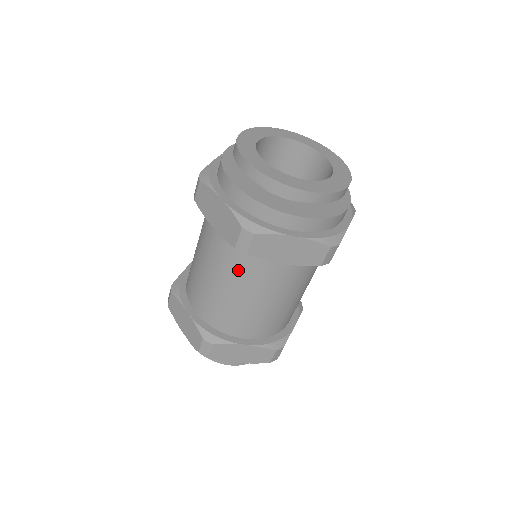
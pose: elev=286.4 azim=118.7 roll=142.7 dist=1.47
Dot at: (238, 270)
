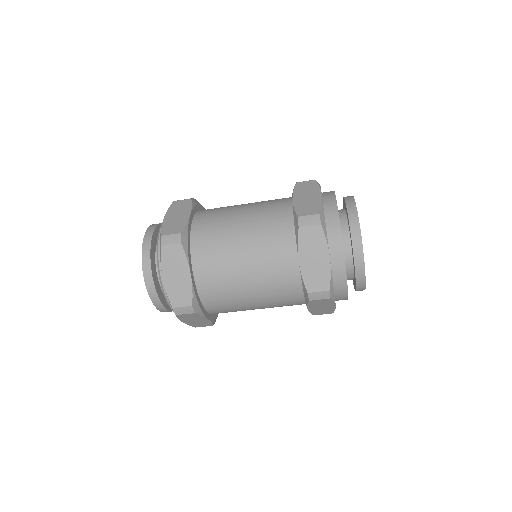
Dot at: (276, 290)
